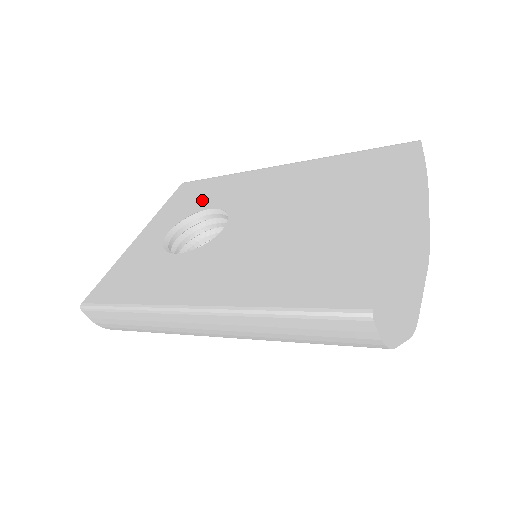
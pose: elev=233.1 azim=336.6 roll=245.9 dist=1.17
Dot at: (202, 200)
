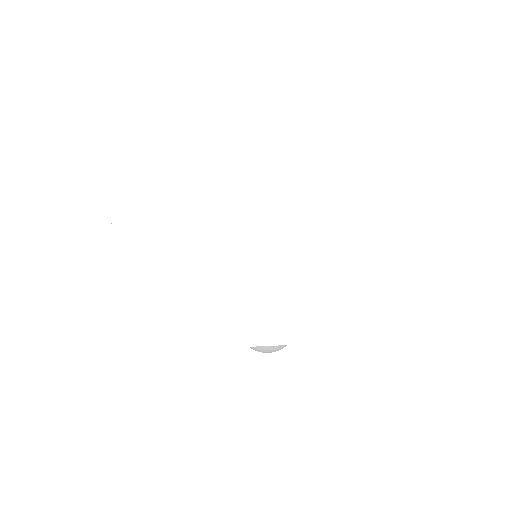
Dot at: occluded
